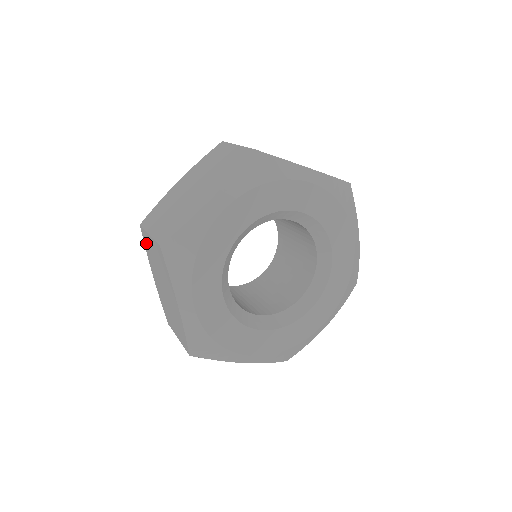
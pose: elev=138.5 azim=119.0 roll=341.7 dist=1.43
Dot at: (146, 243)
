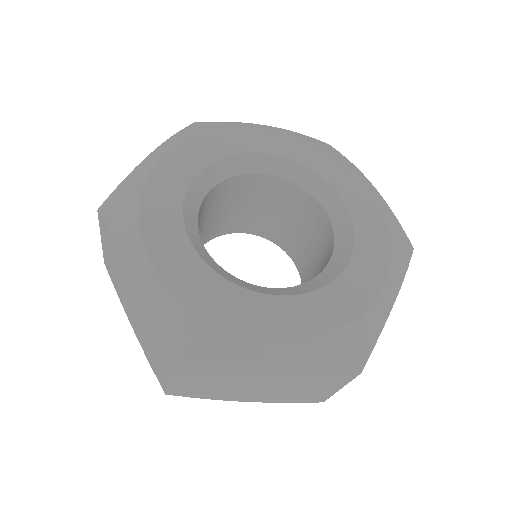
Dot at: (111, 276)
